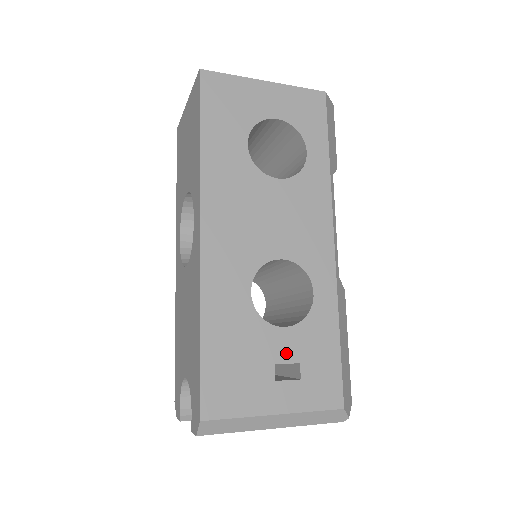
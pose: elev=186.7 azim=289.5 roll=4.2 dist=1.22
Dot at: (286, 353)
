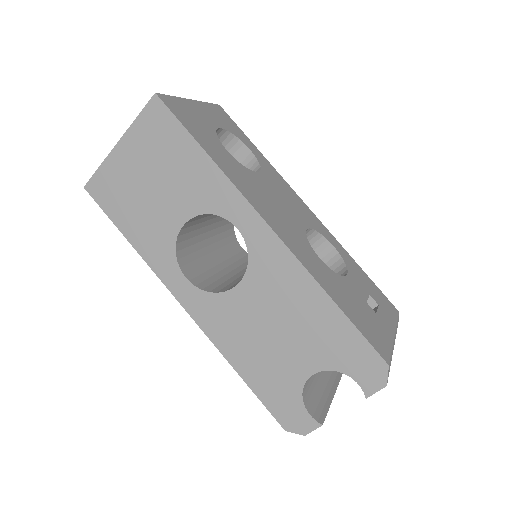
Dot at: (362, 292)
